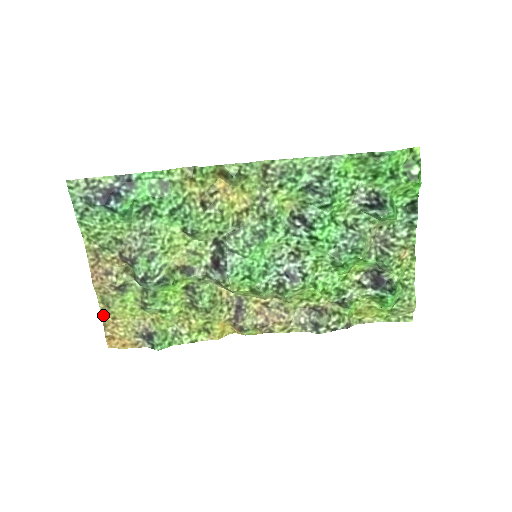
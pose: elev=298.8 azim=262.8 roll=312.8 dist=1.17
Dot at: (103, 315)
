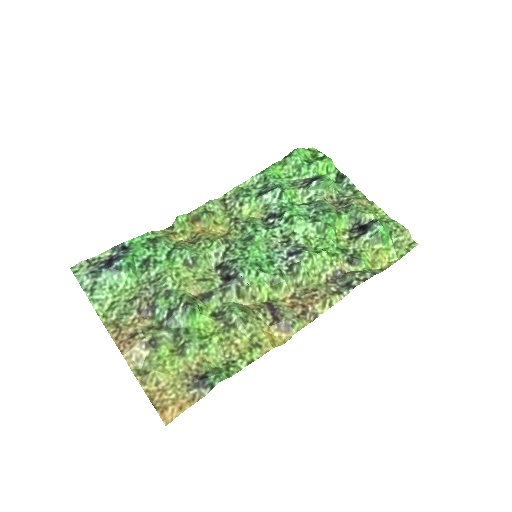
Dot at: (145, 388)
